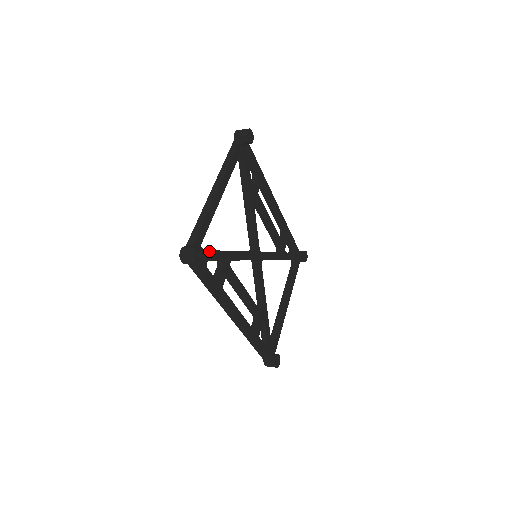
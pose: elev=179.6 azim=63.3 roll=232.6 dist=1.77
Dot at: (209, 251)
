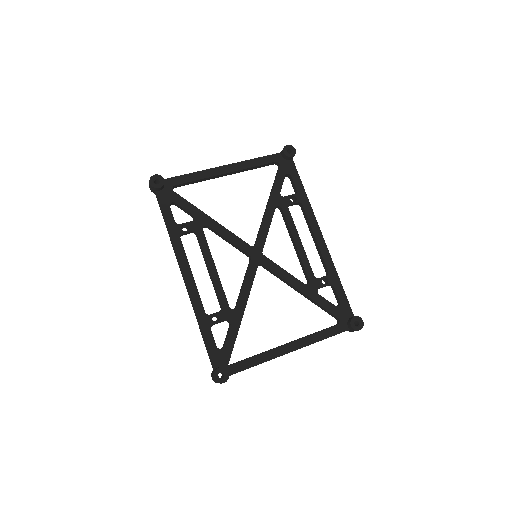
Dot at: (181, 197)
